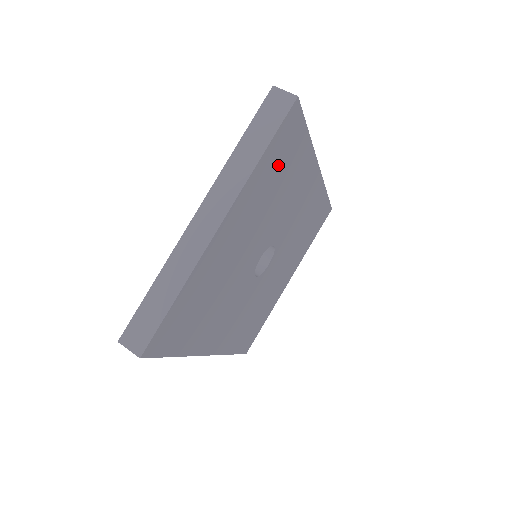
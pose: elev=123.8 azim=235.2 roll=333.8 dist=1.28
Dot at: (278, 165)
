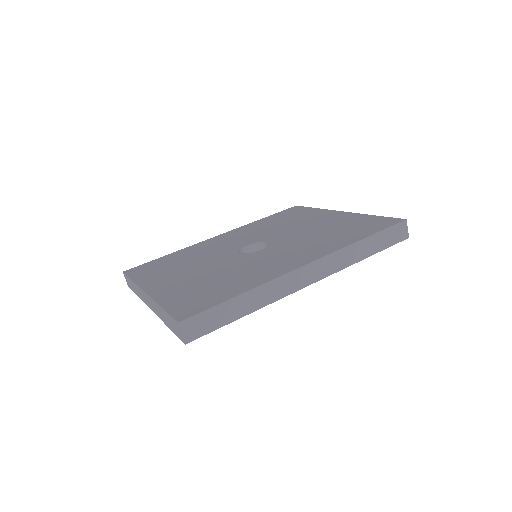
Dot at: occluded
